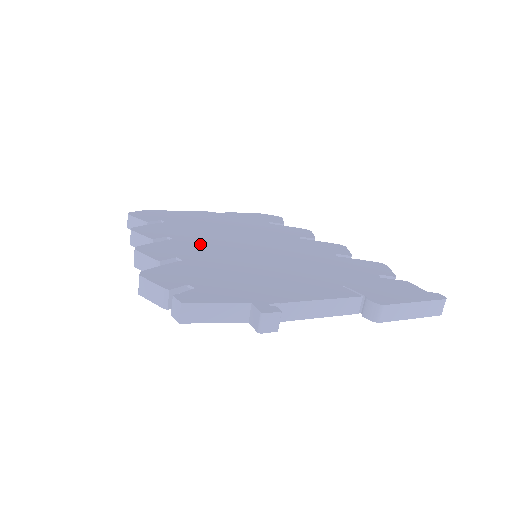
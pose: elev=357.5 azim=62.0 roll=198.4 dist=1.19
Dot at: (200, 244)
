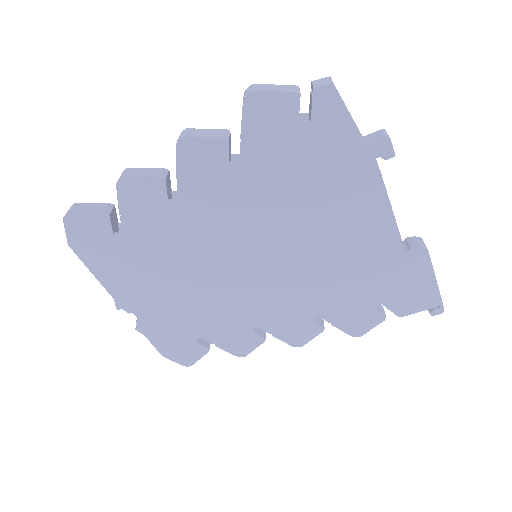
Dot at: occluded
